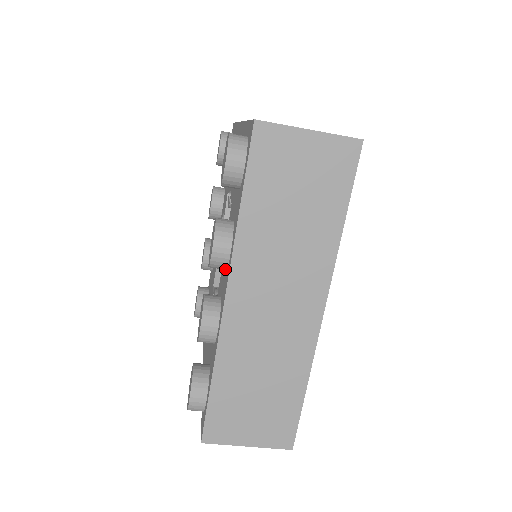
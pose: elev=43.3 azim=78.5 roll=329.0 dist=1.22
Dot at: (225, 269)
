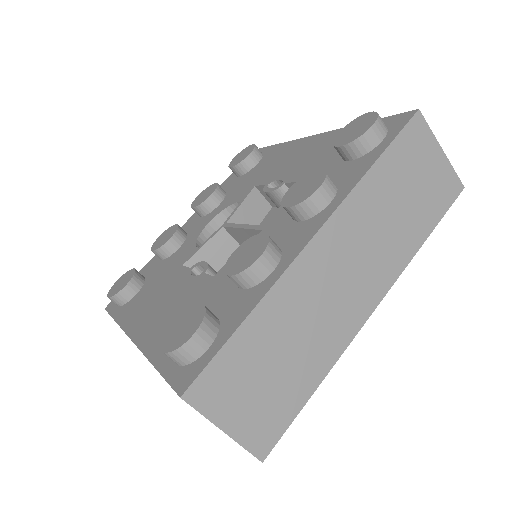
Dot at: (305, 218)
